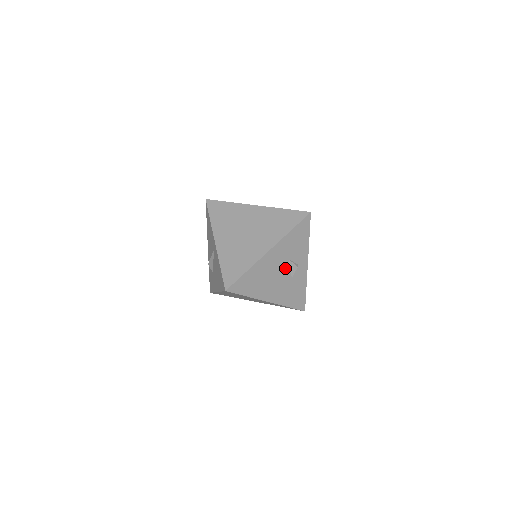
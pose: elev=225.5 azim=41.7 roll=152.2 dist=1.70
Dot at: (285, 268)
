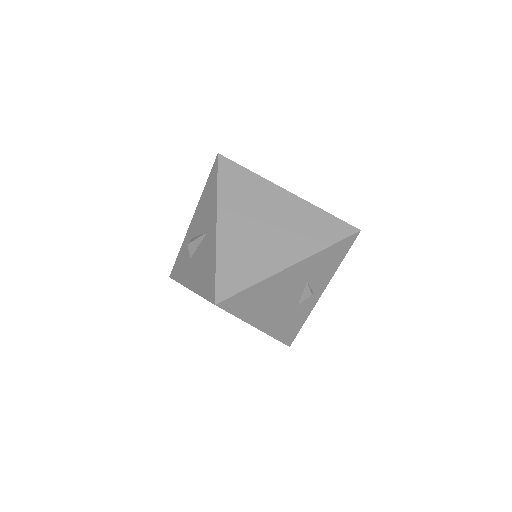
Dot at: (297, 292)
